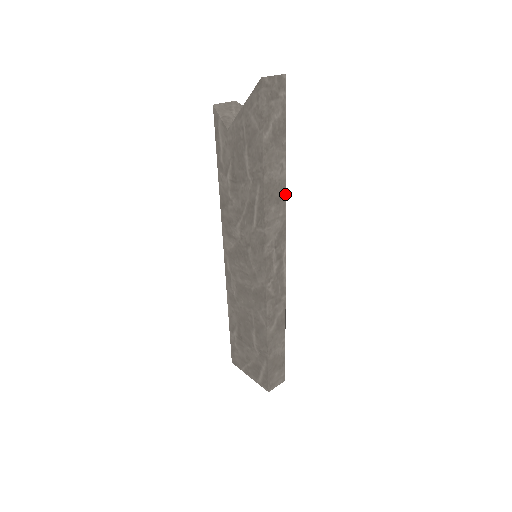
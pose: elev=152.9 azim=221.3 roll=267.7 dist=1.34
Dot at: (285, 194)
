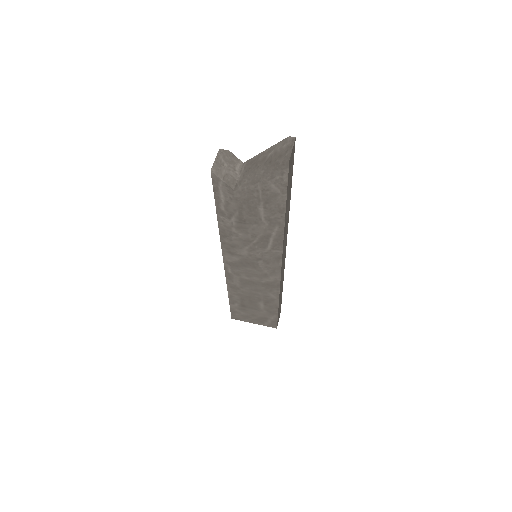
Dot at: occluded
